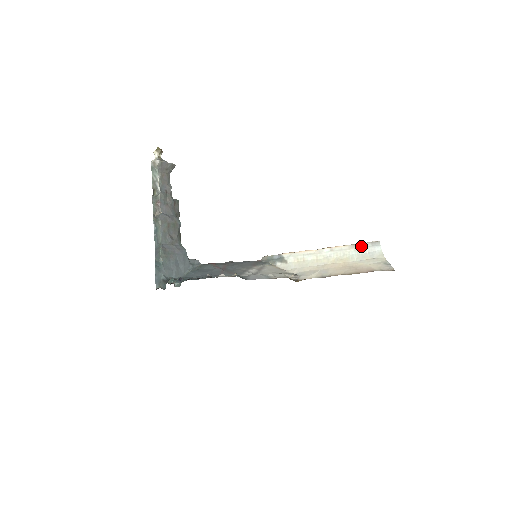
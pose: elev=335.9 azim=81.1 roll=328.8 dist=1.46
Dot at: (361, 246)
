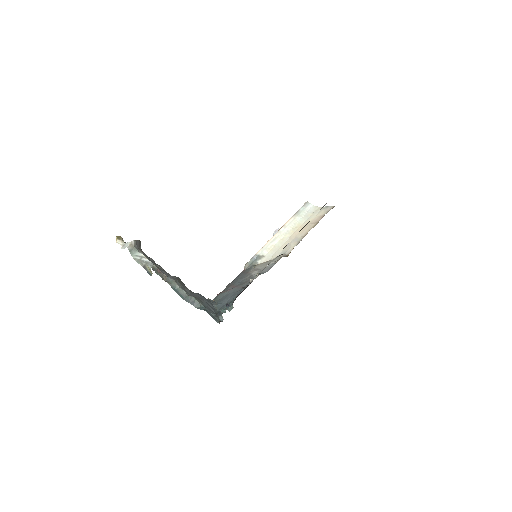
Dot at: (300, 212)
